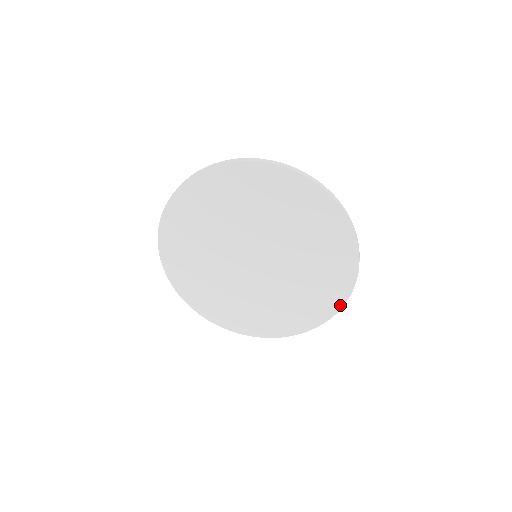
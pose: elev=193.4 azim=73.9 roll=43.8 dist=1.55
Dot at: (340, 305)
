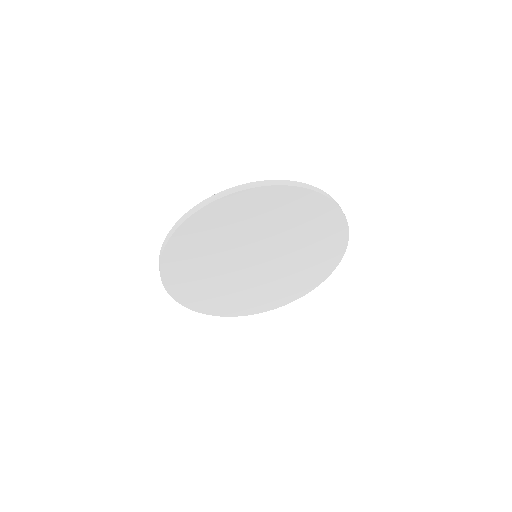
Dot at: (316, 285)
